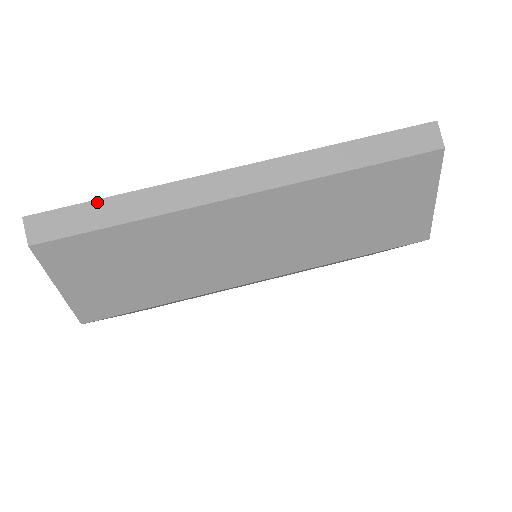
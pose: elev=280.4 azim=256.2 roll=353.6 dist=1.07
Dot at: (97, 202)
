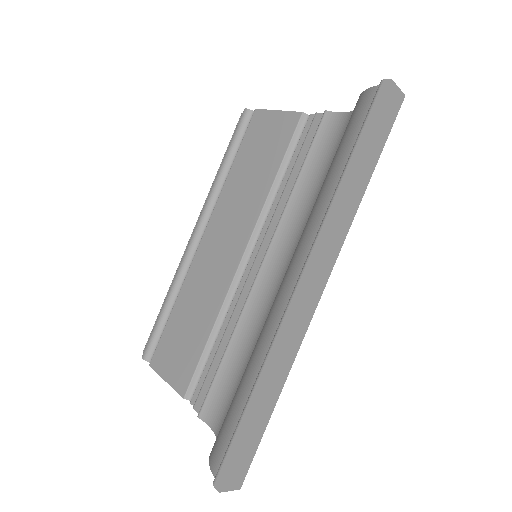
Dot at: (251, 422)
